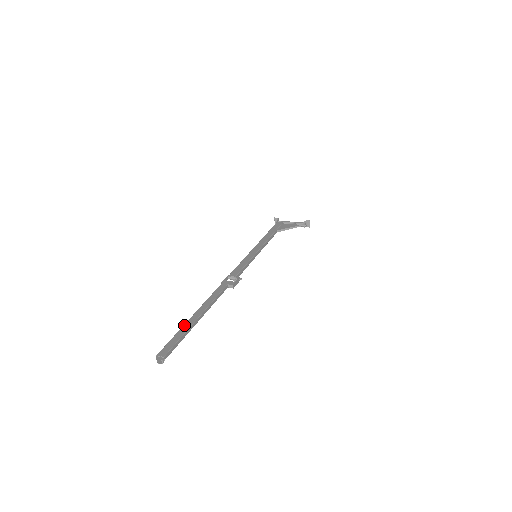
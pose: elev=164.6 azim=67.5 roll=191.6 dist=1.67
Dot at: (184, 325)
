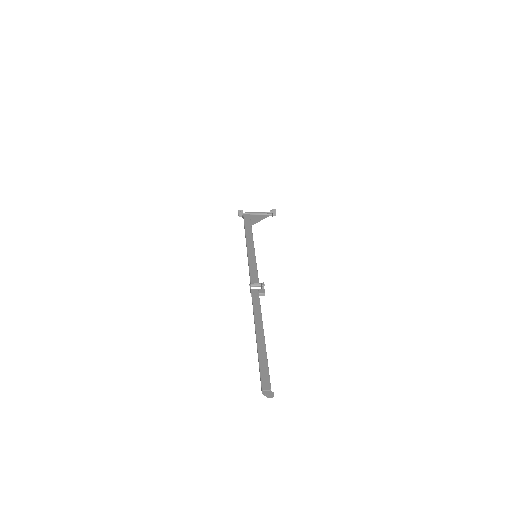
Dot at: (258, 349)
